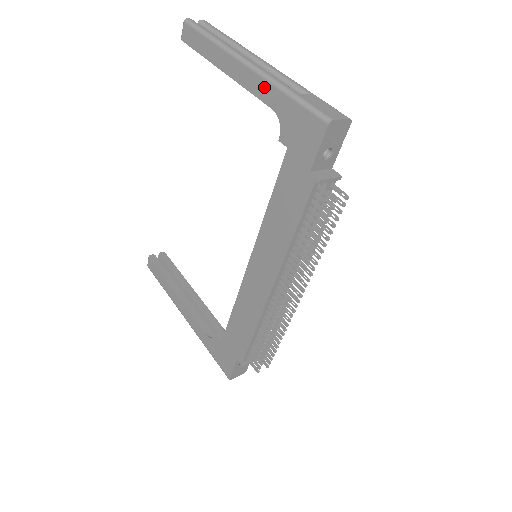
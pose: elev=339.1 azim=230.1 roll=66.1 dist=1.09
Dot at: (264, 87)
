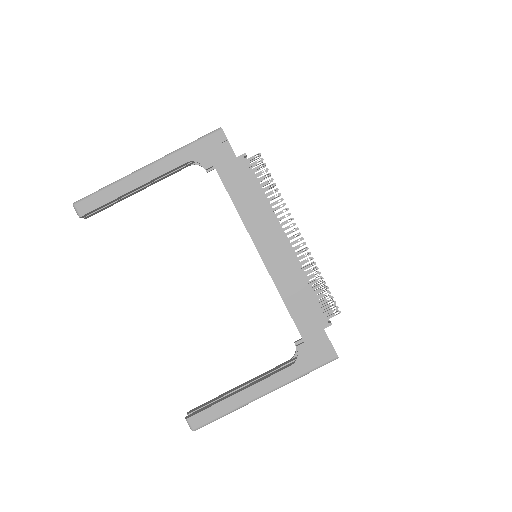
Dot at: (170, 160)
